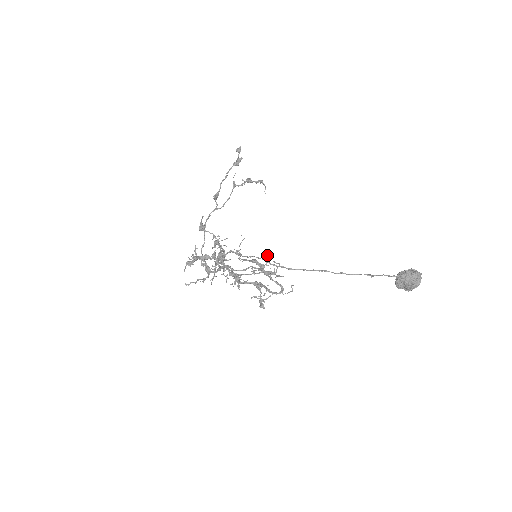
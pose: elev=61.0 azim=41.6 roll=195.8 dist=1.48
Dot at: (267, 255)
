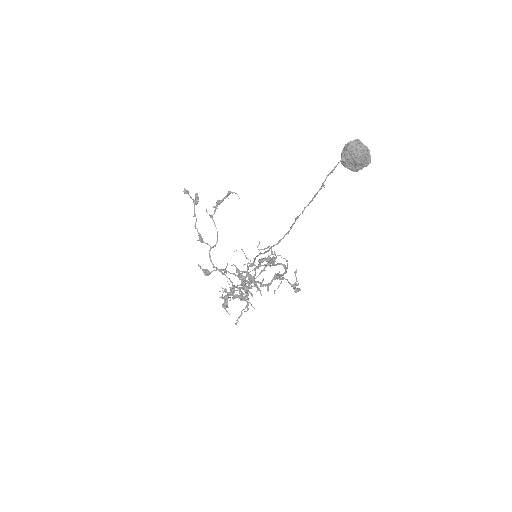
Dot at: occluded
